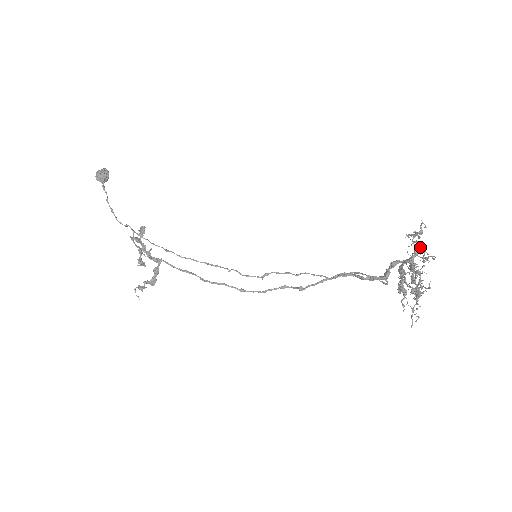
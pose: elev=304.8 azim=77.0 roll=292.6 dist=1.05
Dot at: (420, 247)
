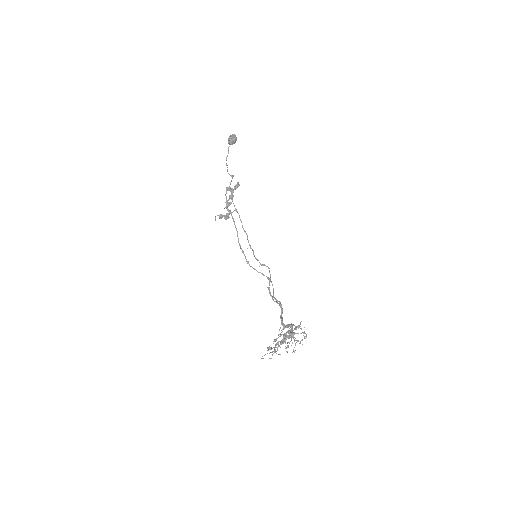
Dot at: (300, 333)
